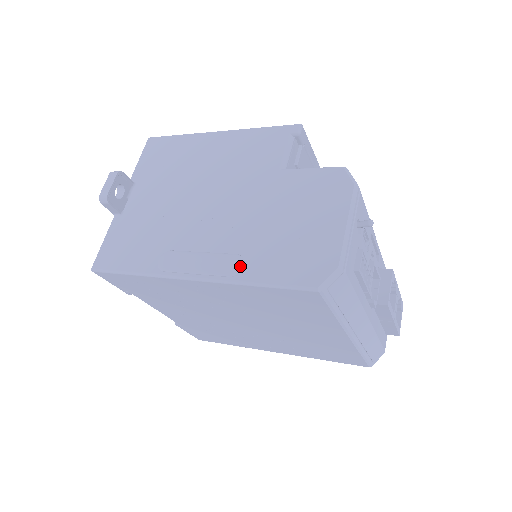
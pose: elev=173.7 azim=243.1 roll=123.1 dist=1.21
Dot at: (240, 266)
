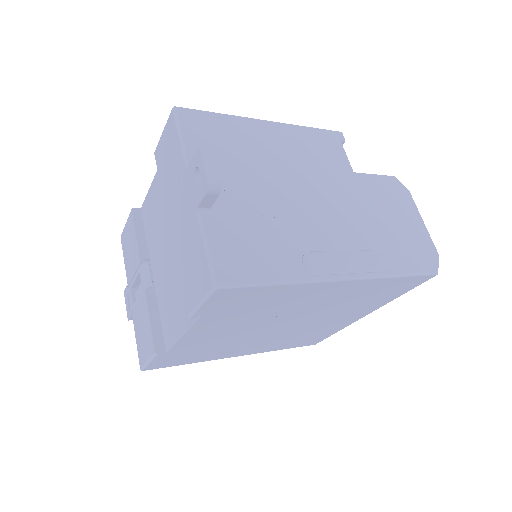
Dot at: (382, 261)
